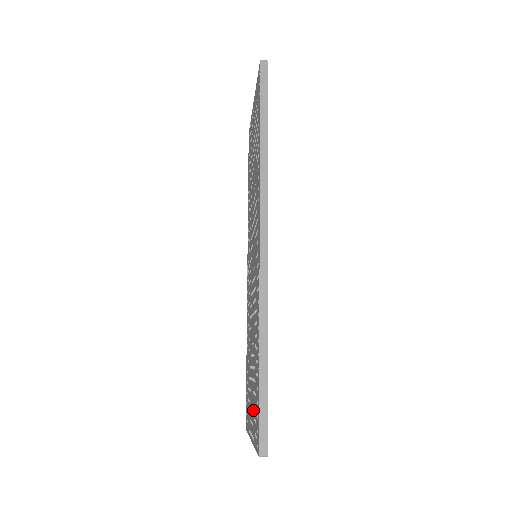
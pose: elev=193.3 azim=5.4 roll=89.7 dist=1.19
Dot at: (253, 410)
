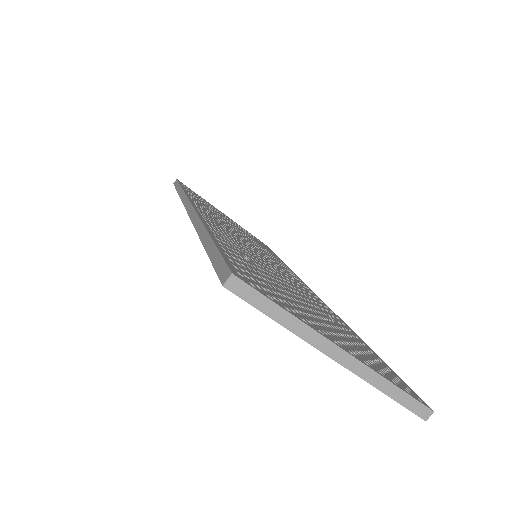
Dot at: occluded
